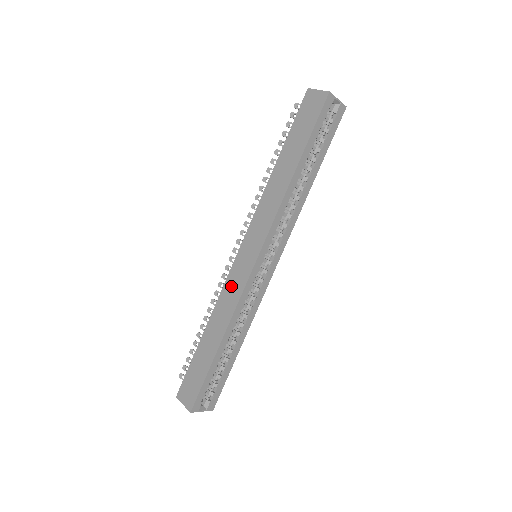
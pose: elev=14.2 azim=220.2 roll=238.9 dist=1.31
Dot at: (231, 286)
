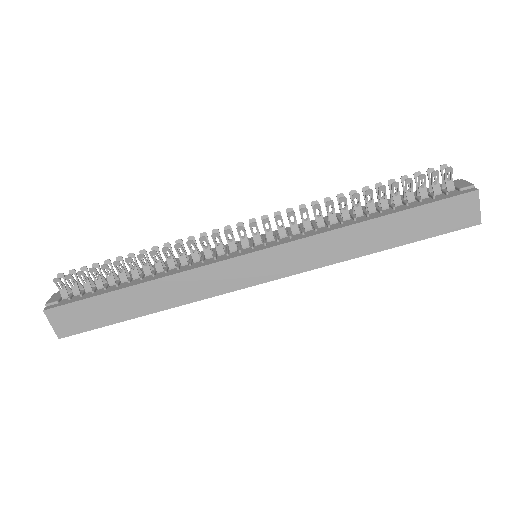
Dot at: (211, 277)
